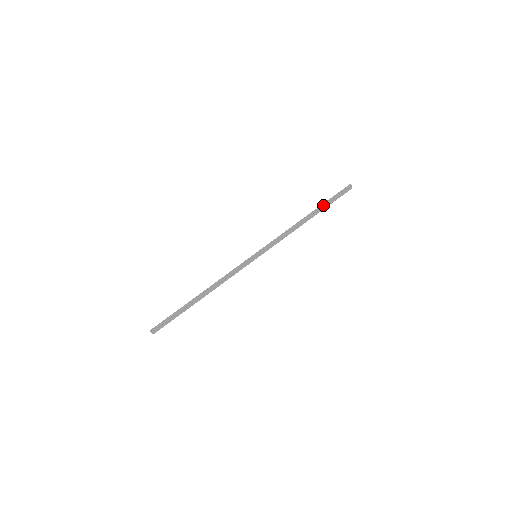
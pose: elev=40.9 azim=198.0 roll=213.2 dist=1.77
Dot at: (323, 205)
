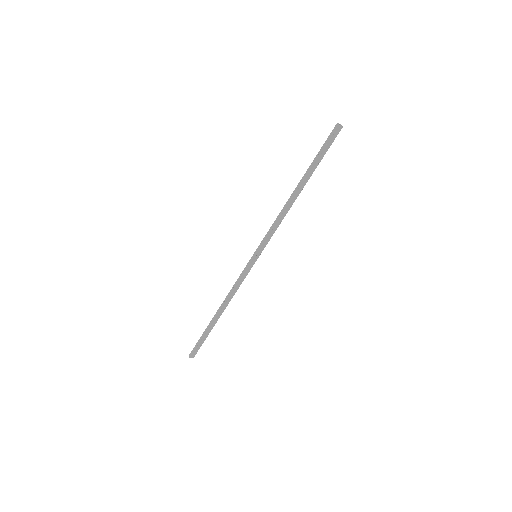
Dot at: (310, 168)
